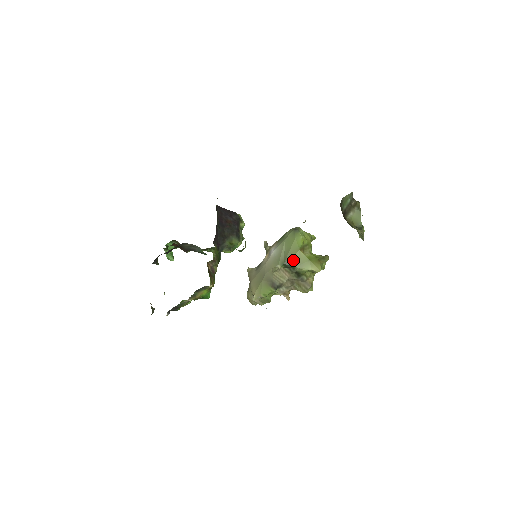
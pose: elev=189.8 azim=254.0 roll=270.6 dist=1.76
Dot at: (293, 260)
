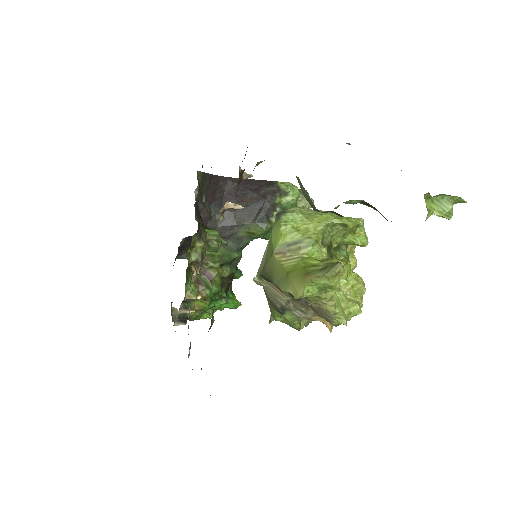
Dot at: (269, 270)
